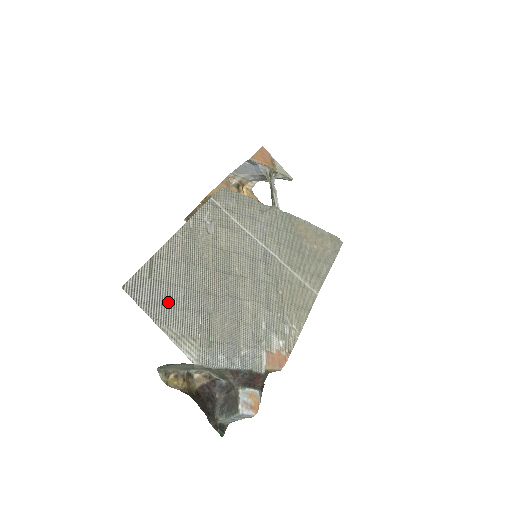
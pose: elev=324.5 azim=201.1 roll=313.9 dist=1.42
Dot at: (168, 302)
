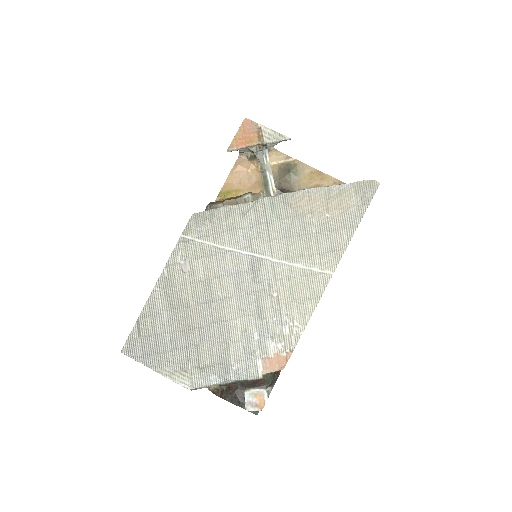
Dot at: (158, 349)
